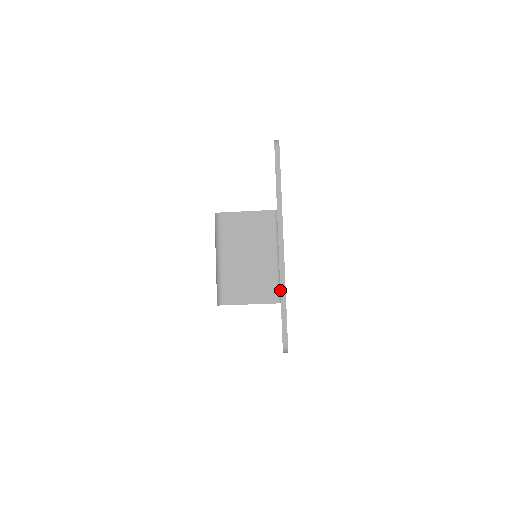
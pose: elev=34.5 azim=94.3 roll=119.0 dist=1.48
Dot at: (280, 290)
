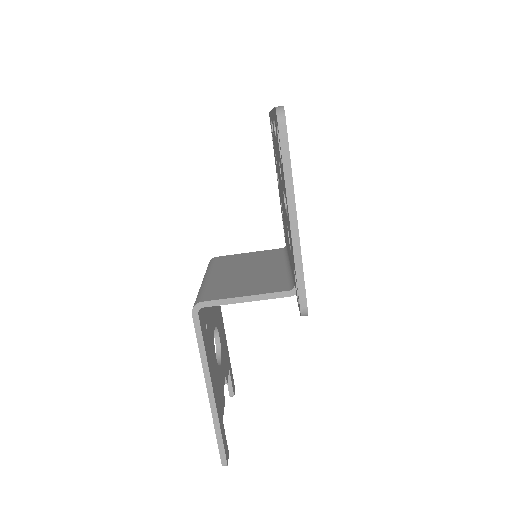
Dot at: occluded
